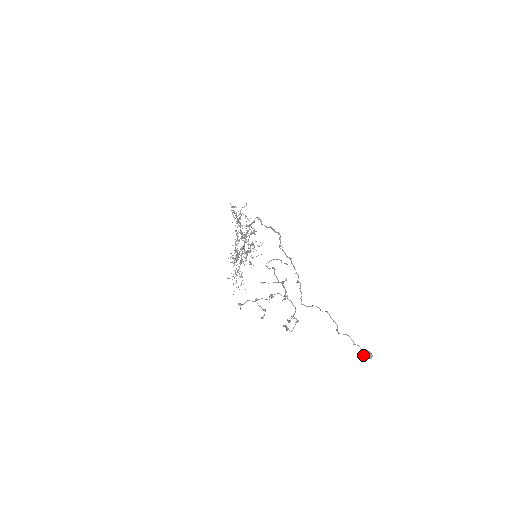
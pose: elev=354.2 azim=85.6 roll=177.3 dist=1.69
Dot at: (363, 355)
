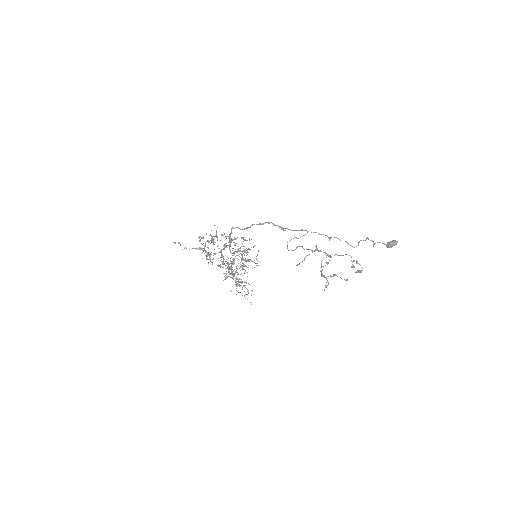
Dot at: (392, 246)
